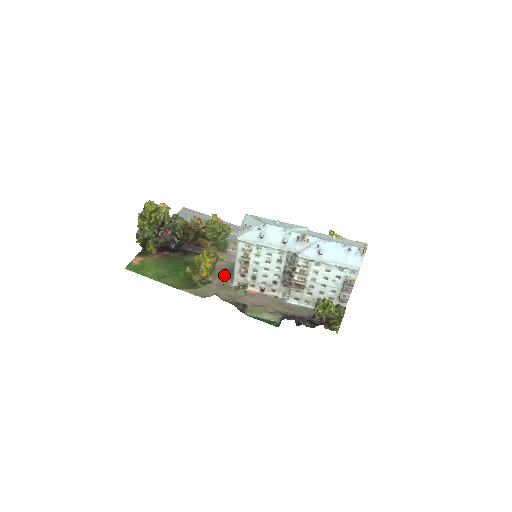
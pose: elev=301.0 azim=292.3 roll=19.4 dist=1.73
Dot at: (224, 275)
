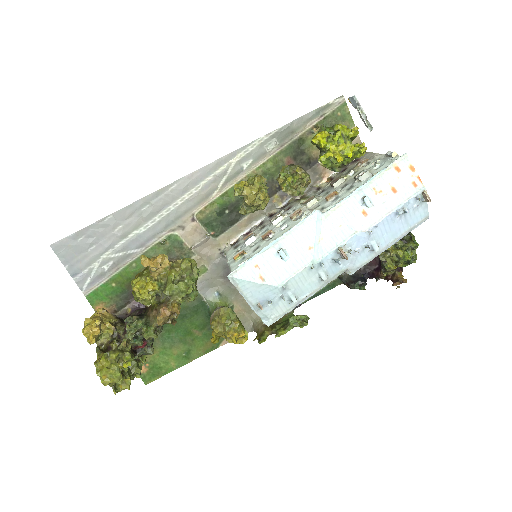
Dot at: (232, 286)
